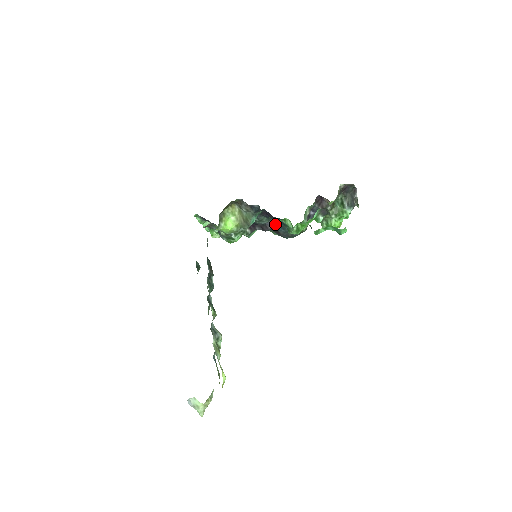
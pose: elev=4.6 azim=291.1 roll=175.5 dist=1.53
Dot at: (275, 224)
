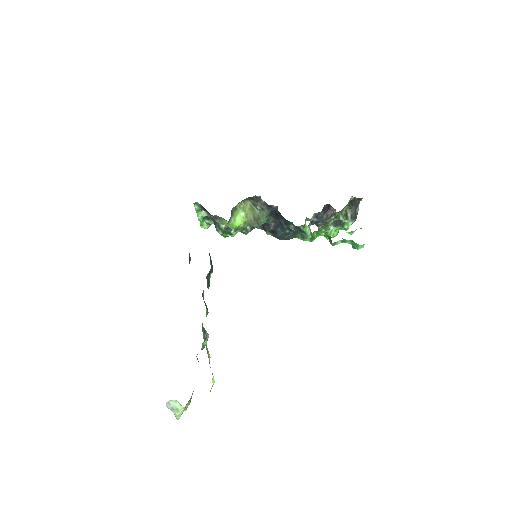
Dot at: (277, 225)
